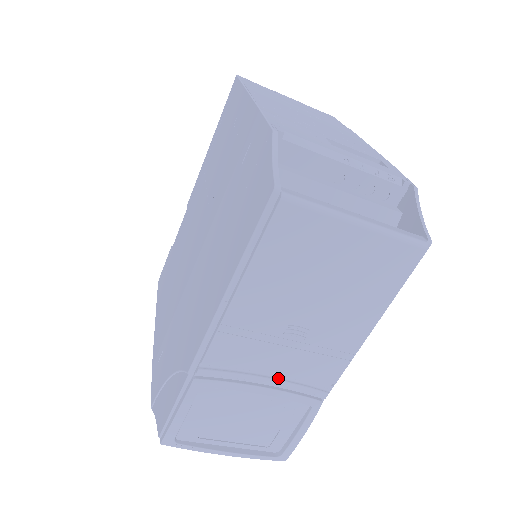
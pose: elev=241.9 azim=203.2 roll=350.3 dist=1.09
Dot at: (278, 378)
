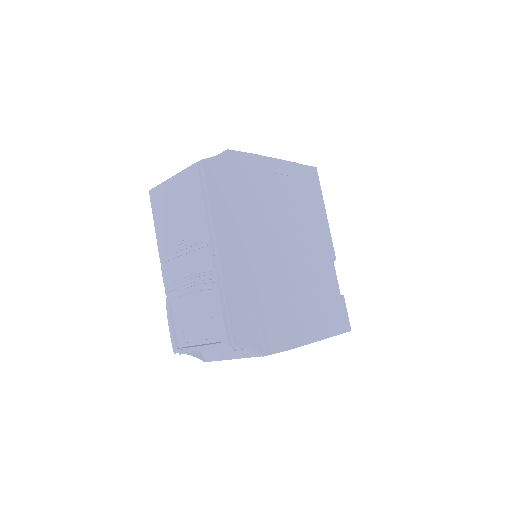
Dot at: (192, 278)
